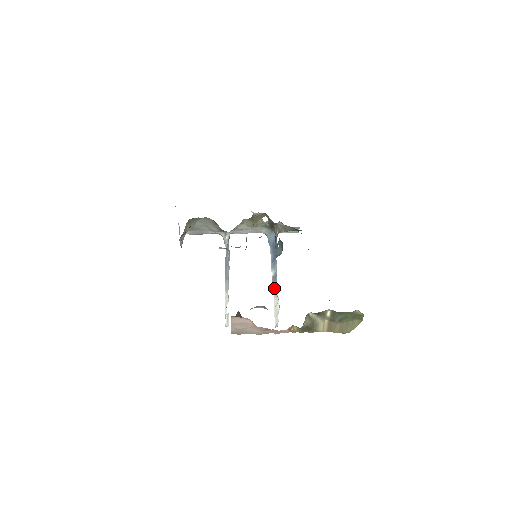
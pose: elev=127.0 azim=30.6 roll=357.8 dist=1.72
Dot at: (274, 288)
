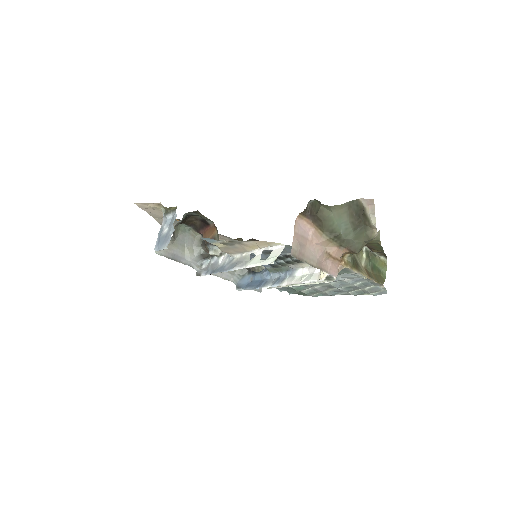
Dot at: (284, 281)
